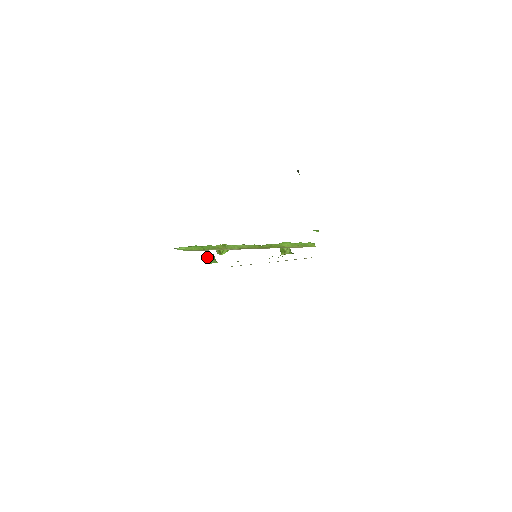
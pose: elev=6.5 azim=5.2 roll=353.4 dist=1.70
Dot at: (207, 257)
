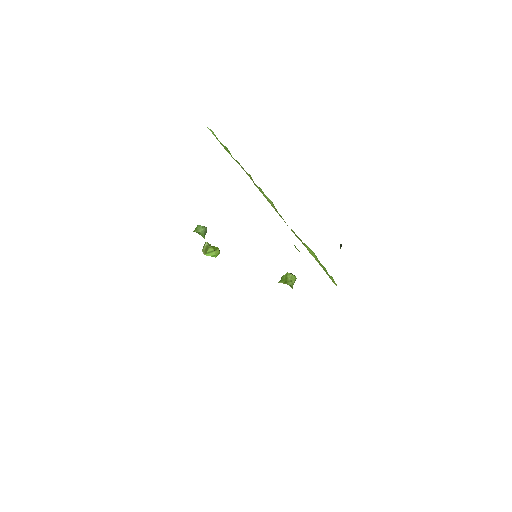
Dot at: (199, 225)
